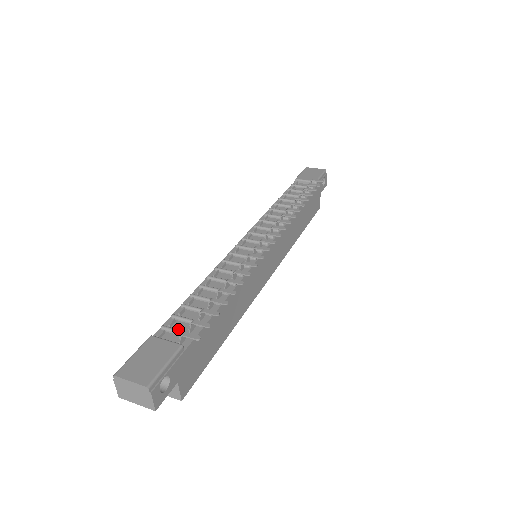
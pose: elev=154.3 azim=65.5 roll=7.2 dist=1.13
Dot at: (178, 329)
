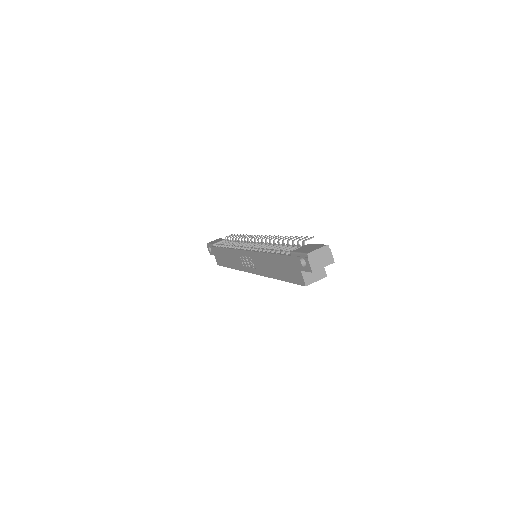
Dot at: occluded
